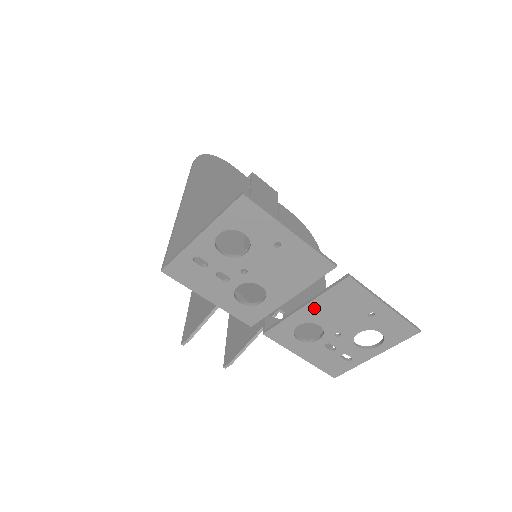
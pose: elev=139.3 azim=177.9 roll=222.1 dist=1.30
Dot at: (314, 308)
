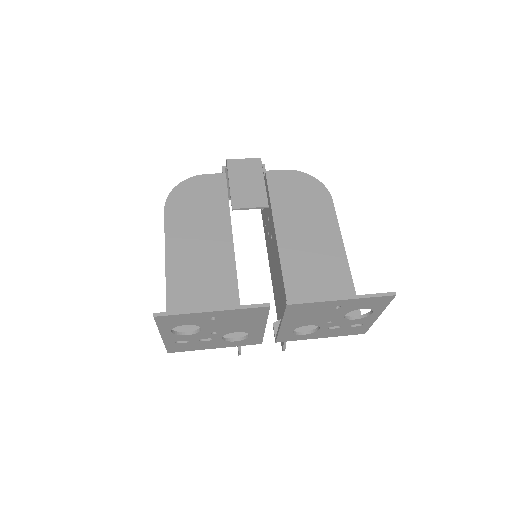
Dot at: (289, 323)
